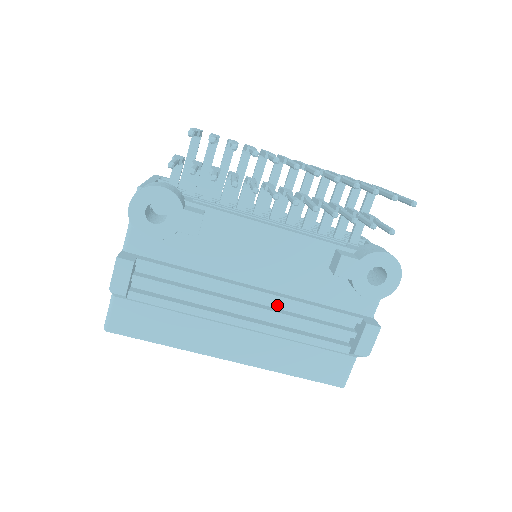
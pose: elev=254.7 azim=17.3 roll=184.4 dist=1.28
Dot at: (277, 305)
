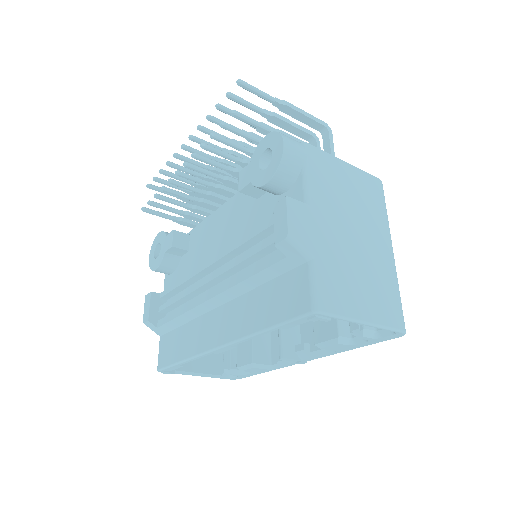
Dot at: occluded
